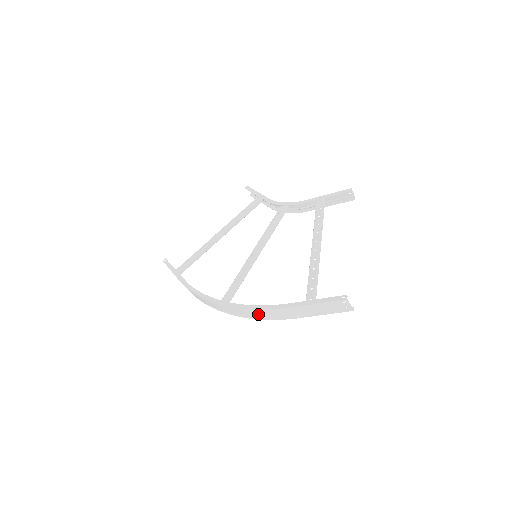
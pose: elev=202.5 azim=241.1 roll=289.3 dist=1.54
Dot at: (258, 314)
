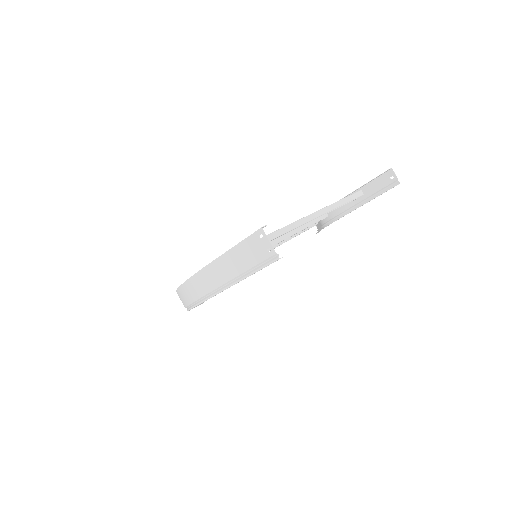
Dot at: (195, 289)
